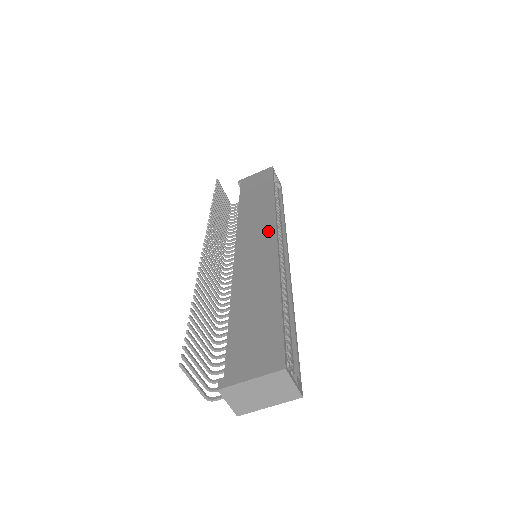
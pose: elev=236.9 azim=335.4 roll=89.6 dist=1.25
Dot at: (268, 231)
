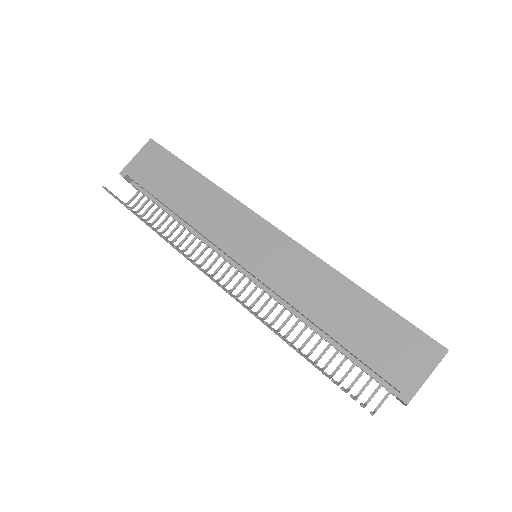
Dot at: (257, 226)
